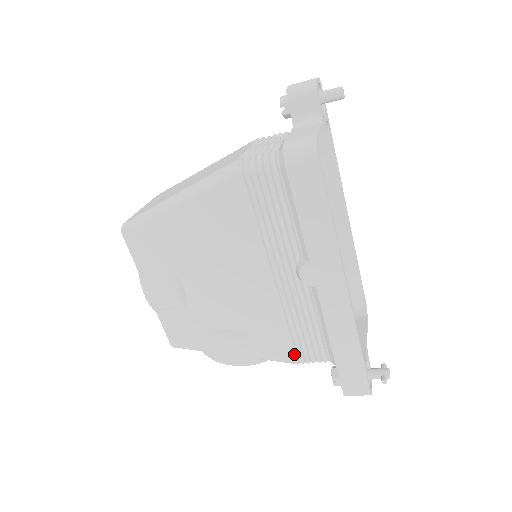
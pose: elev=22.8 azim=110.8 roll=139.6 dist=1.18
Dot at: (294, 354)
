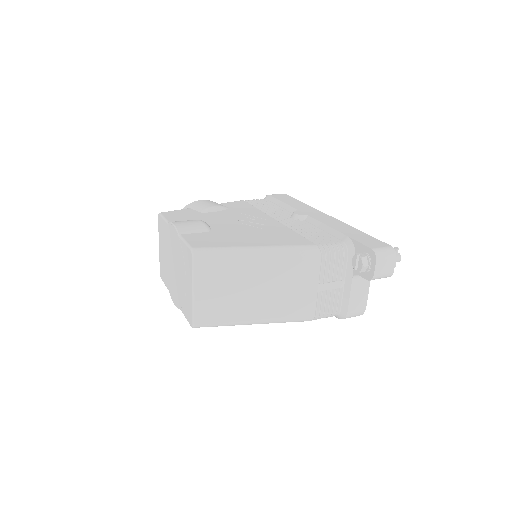
Dot at: occluded
